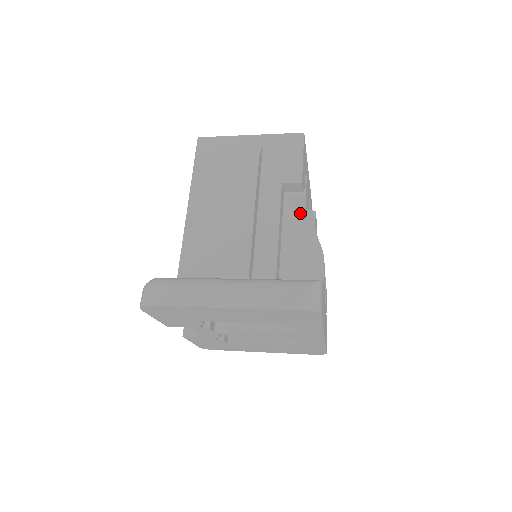
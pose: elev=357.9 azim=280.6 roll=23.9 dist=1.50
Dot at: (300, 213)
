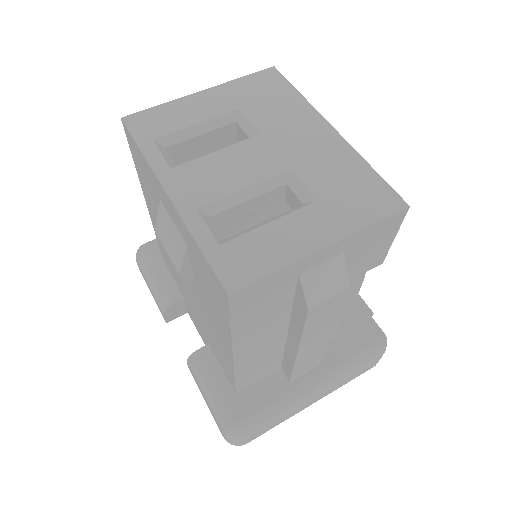
Dot at: occluded
